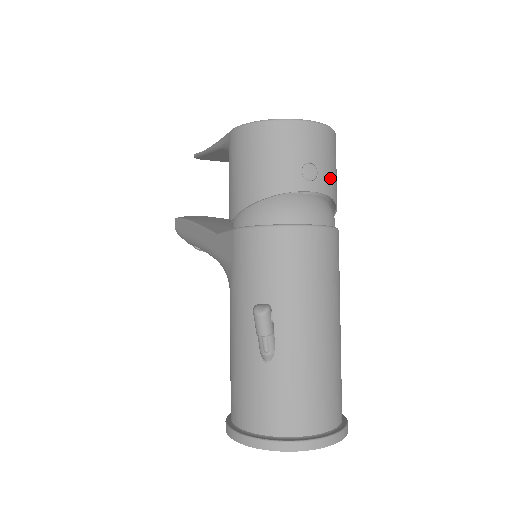
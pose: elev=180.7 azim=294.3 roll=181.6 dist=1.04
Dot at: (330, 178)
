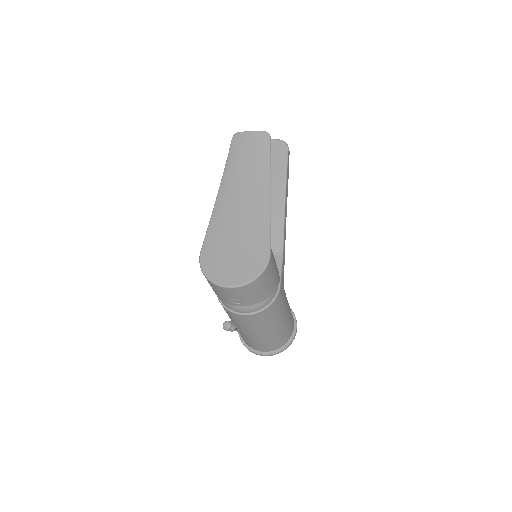
Dot at: (253, 299)
